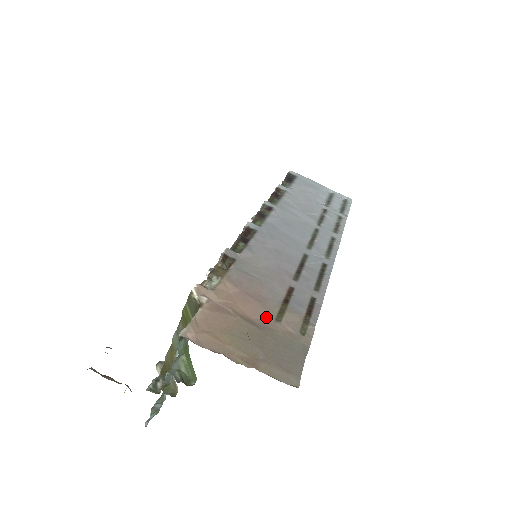
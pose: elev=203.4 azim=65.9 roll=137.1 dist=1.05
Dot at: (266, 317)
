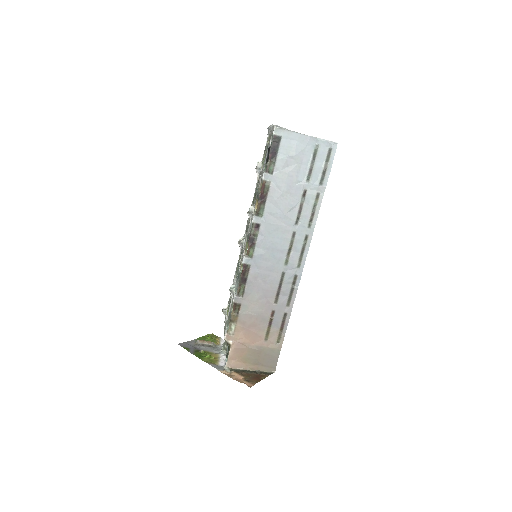
Dot at: (260, 340)
